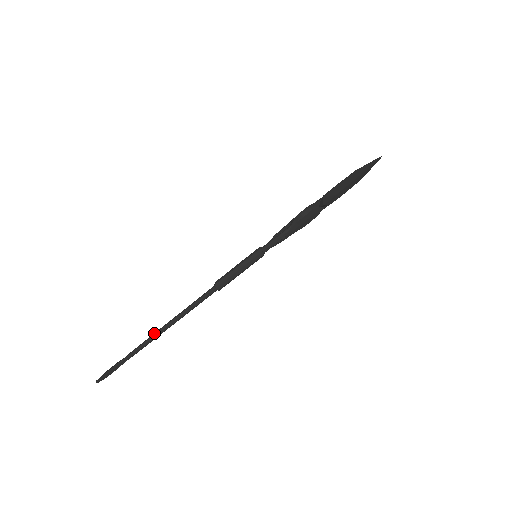
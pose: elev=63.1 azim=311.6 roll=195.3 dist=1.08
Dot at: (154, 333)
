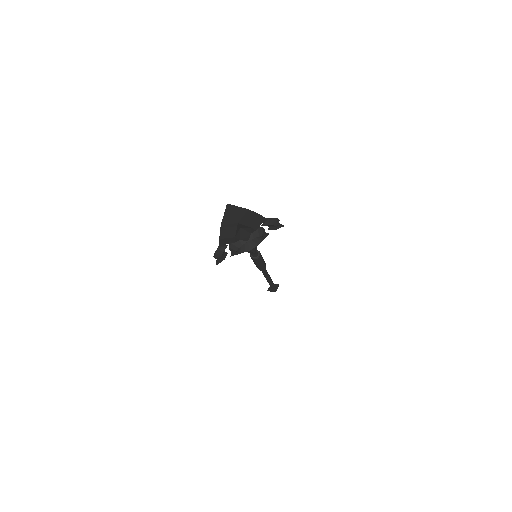
Dot at: occluded
